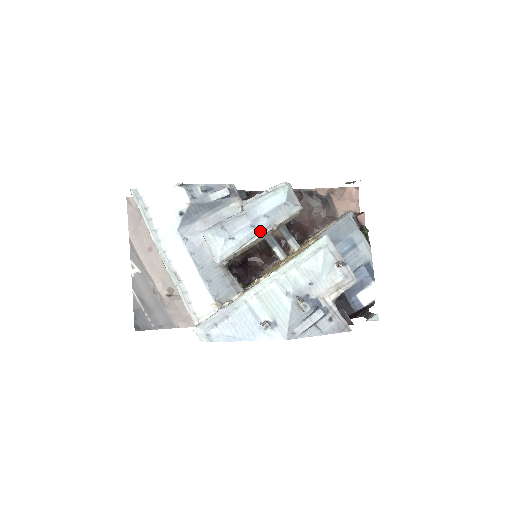
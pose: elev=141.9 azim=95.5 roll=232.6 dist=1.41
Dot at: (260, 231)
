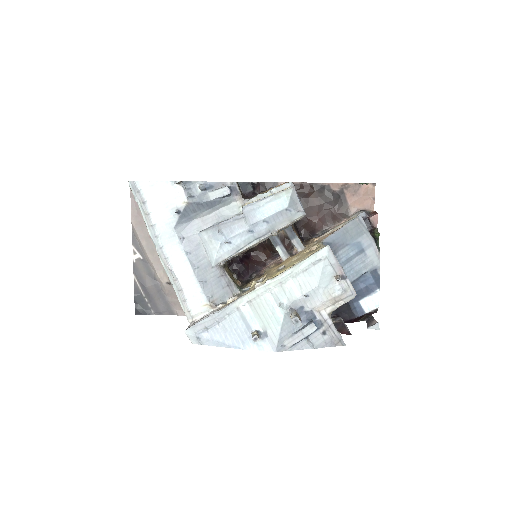
Dot at: (259, 236)
